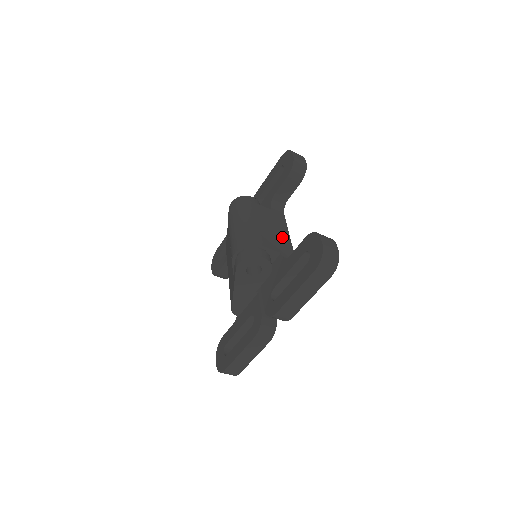
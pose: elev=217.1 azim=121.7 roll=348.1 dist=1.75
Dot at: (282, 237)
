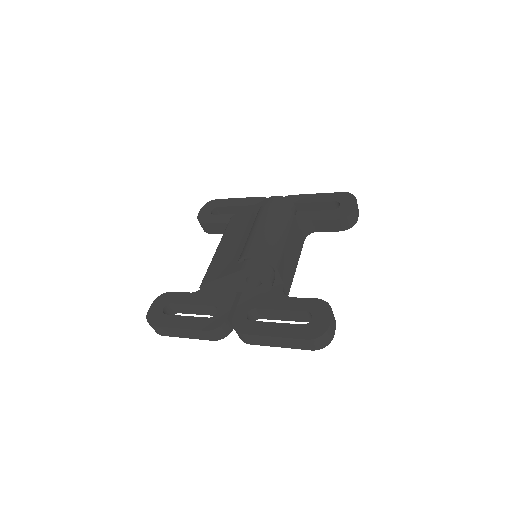
Dot at: (292, 266)
